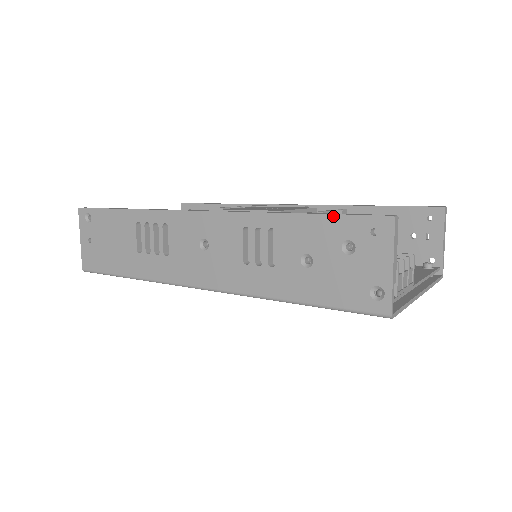
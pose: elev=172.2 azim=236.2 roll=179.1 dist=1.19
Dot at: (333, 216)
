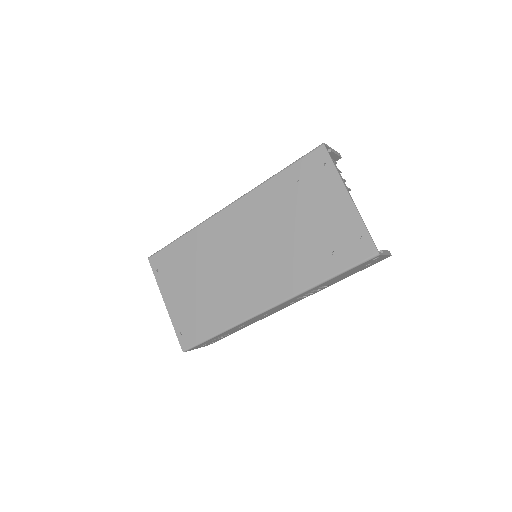
Dot at: occluded
